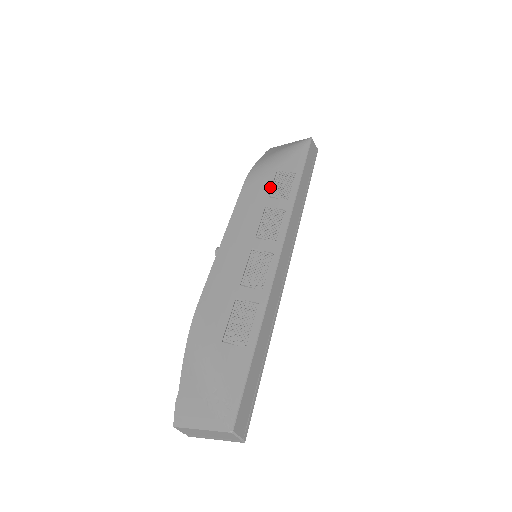
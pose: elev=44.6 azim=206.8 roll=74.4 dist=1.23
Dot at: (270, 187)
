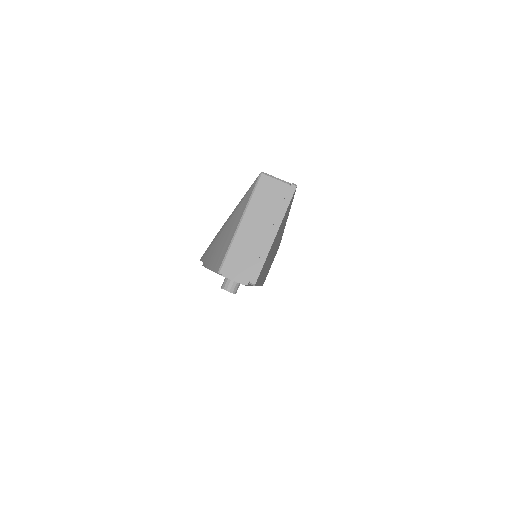
Dot at: occluded
